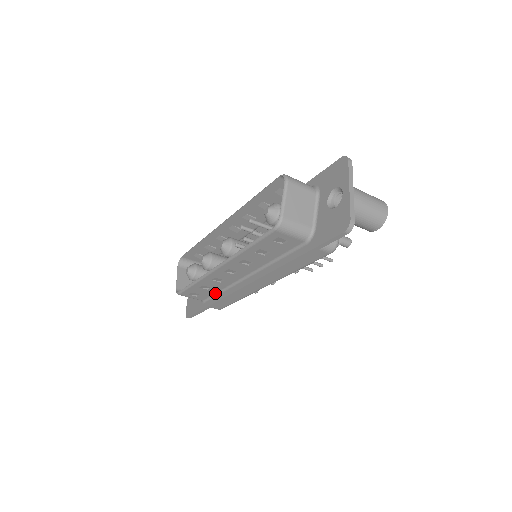
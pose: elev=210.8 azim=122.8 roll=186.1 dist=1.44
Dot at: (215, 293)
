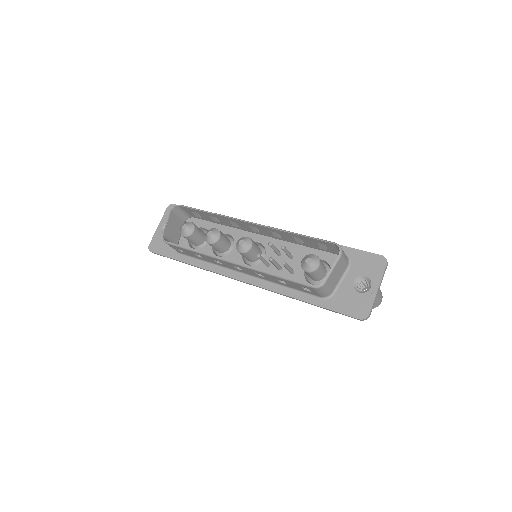
Dot at: (199, 259)
